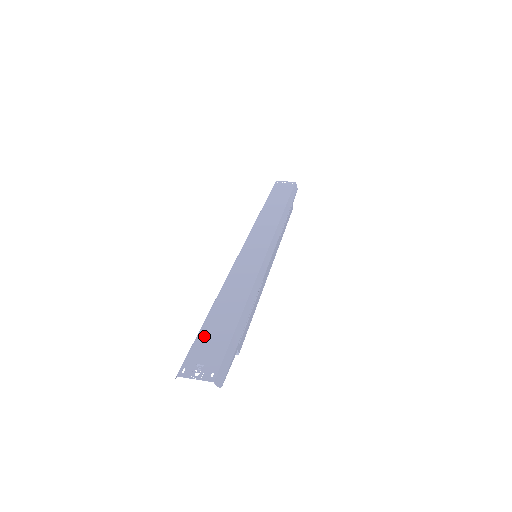
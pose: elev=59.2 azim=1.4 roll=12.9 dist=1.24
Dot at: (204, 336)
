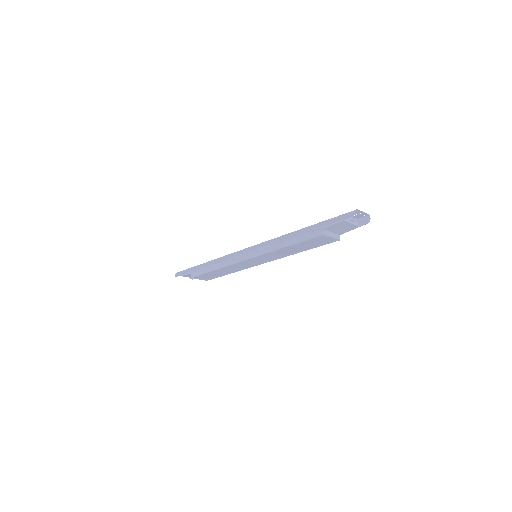
Dot at: occluded
